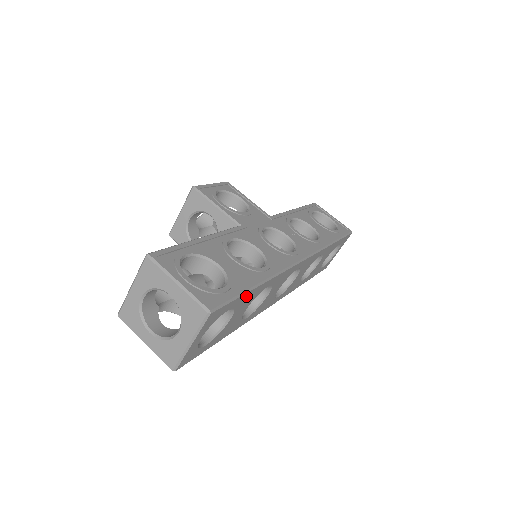
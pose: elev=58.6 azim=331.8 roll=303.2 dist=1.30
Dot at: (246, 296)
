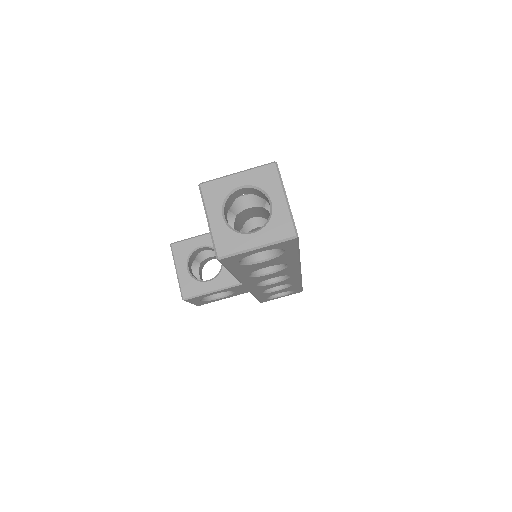
Dot at: occluded
